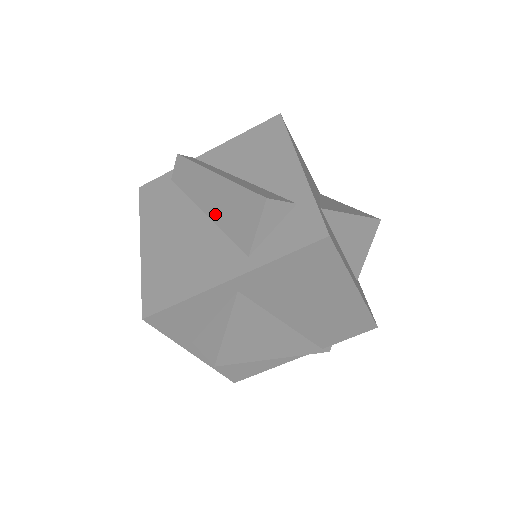
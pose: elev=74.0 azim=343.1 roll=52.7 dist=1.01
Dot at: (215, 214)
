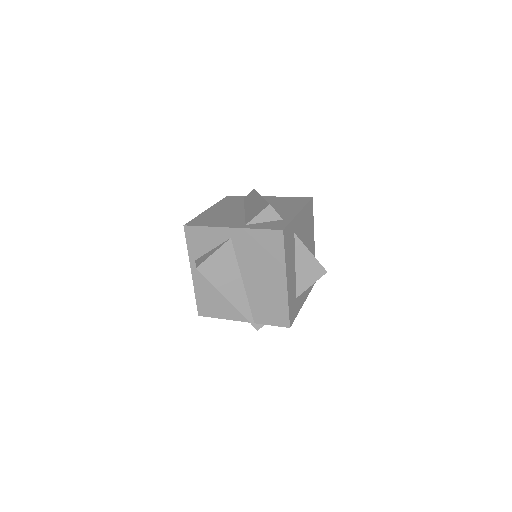
Dot at: (248, 210)
